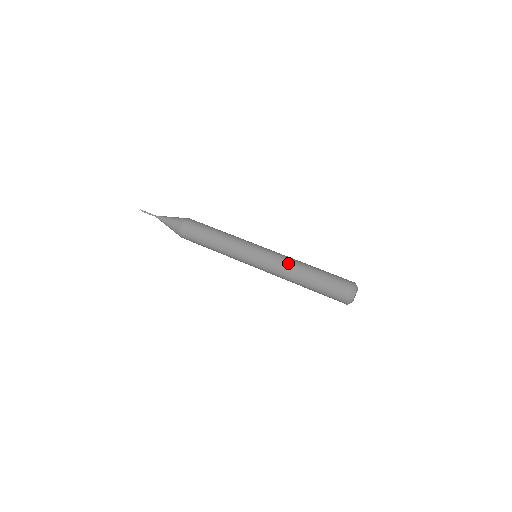
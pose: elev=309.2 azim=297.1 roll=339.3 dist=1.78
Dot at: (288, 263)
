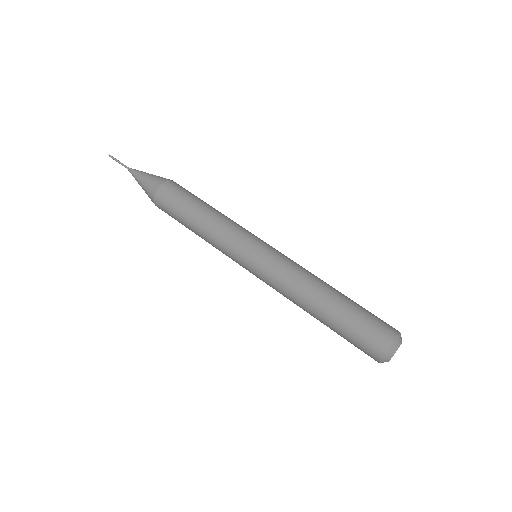
Dot at: (308, 271)
